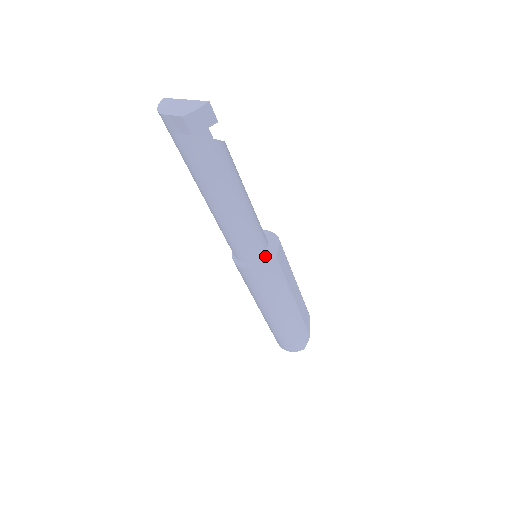
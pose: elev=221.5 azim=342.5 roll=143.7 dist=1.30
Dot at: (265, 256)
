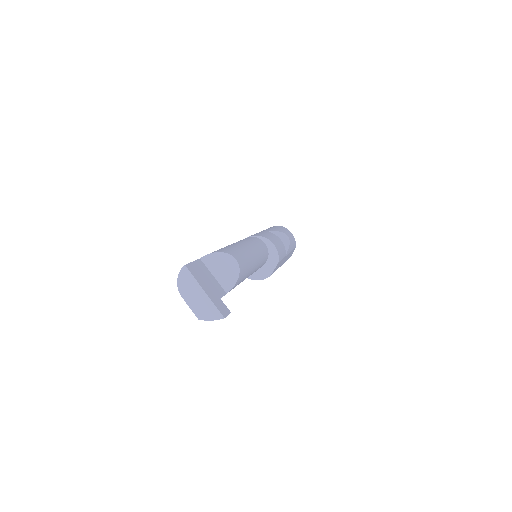
Dot at: (262, 271)
